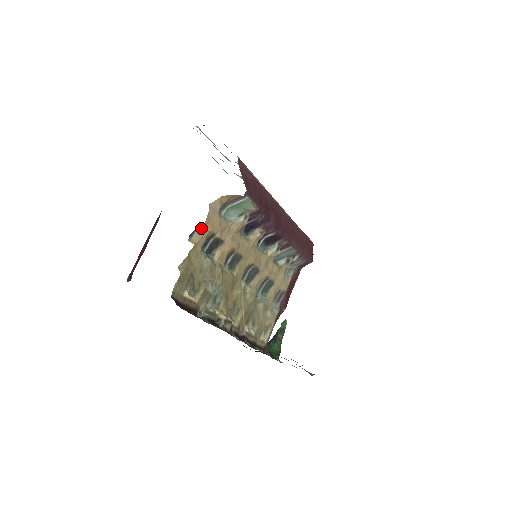
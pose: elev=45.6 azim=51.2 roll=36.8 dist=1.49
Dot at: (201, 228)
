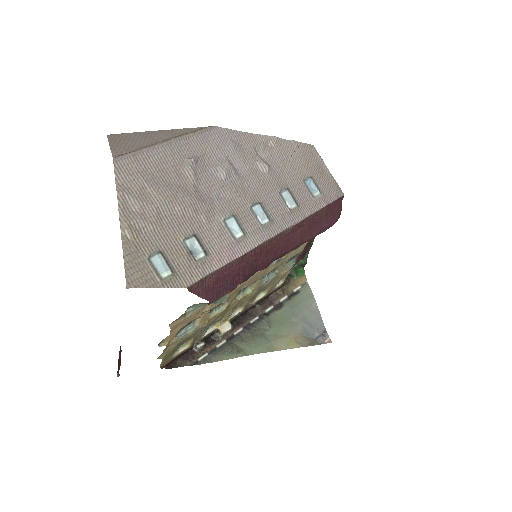
Dot at: (168, 336)
